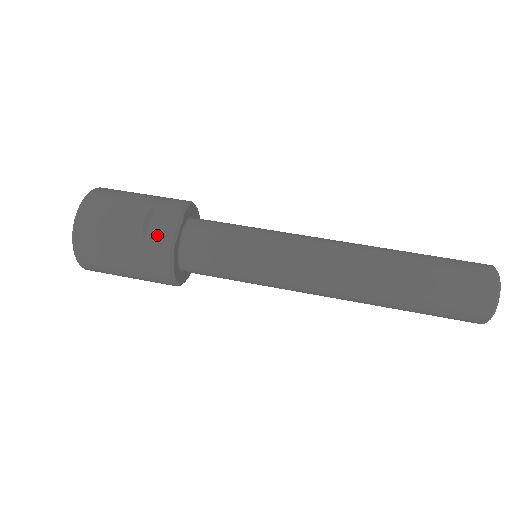
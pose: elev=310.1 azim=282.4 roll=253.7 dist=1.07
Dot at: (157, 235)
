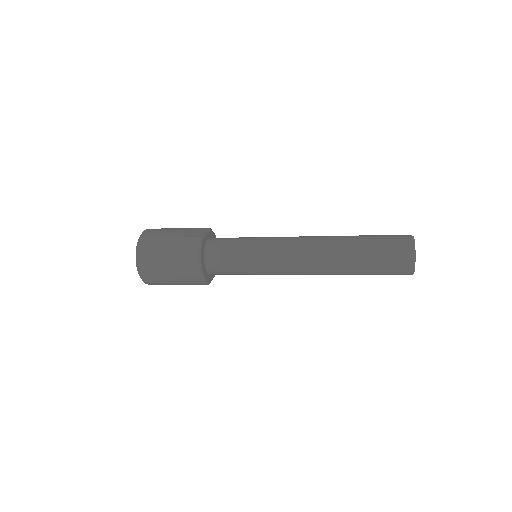
Dot at: (192, 235)
